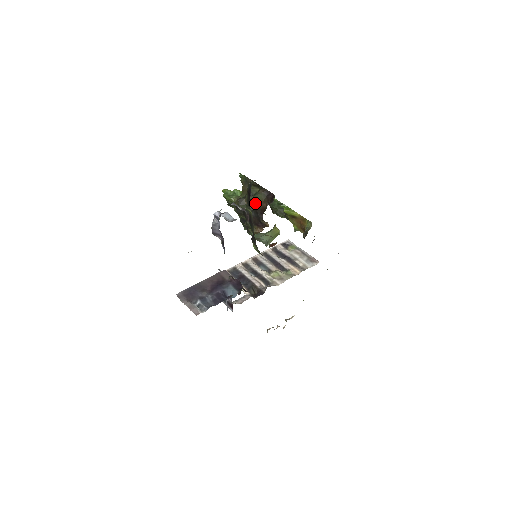
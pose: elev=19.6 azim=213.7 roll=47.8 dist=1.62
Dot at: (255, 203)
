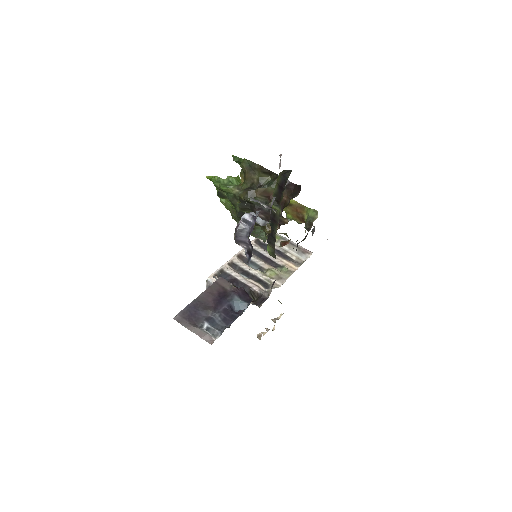
Dot at: (269, 195)
